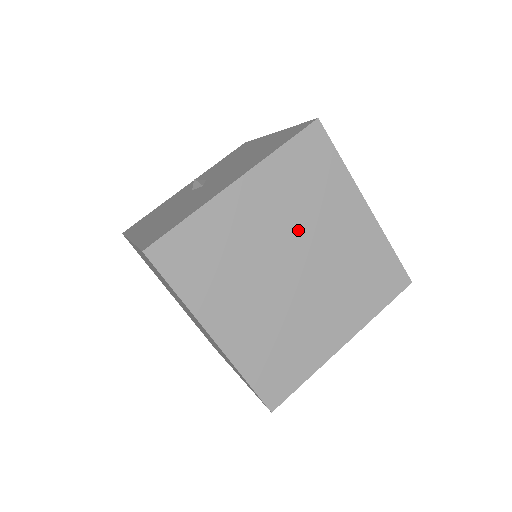
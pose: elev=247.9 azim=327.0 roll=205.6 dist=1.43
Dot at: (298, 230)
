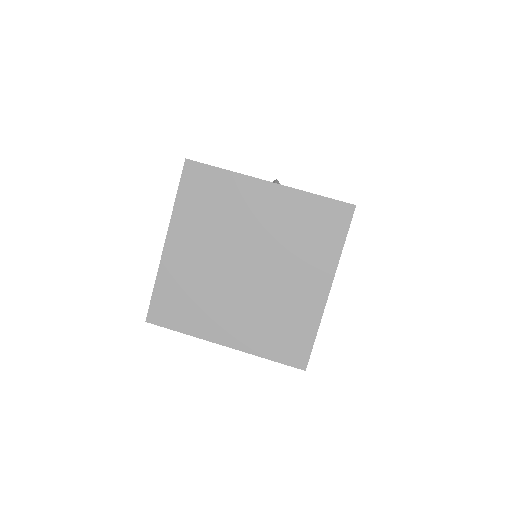
Dot at: (273, 249)
